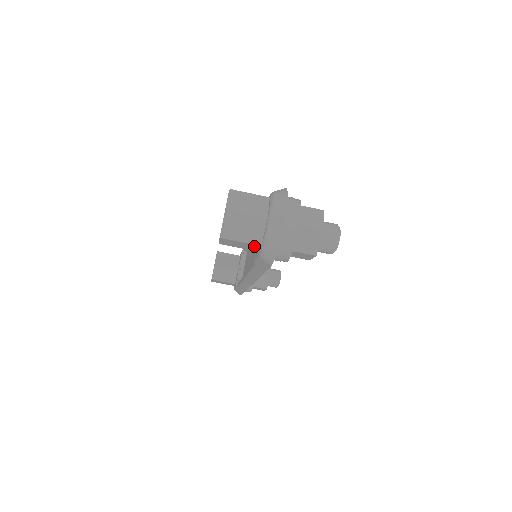
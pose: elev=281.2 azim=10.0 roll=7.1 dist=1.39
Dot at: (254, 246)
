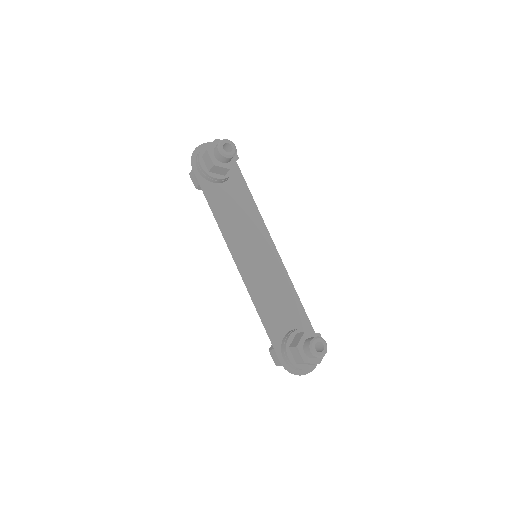
Dot at: occluded
